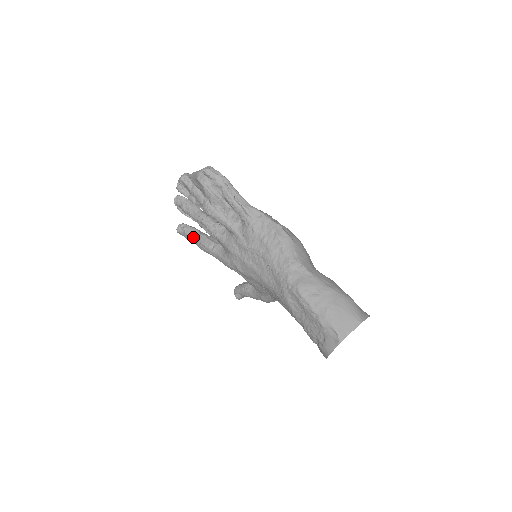
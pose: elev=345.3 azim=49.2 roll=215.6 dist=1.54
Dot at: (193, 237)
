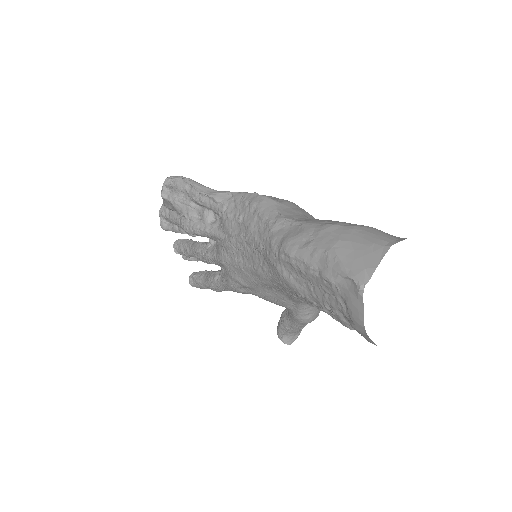
Dot at: (202, 280)
